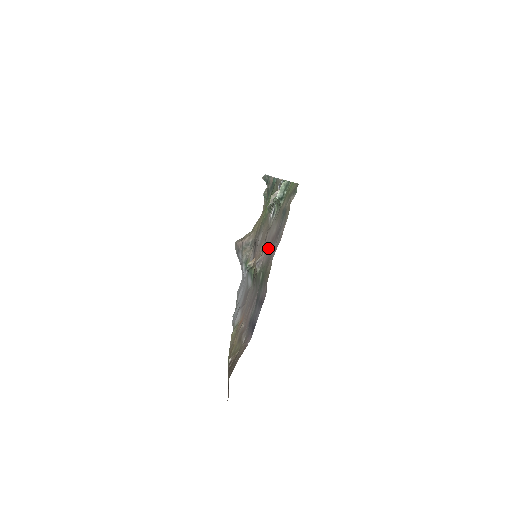
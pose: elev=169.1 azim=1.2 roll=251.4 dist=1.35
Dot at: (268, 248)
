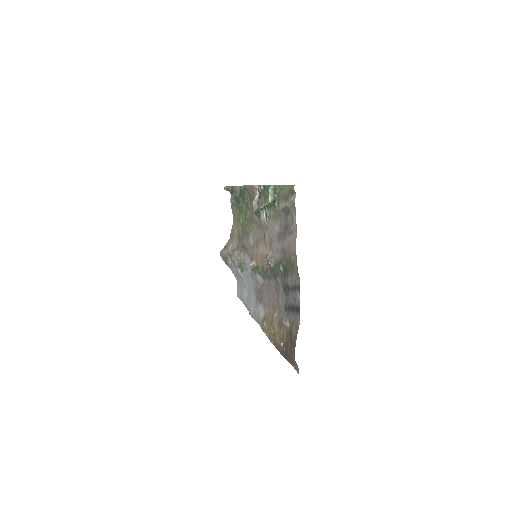
Dot at: (277, 244)
